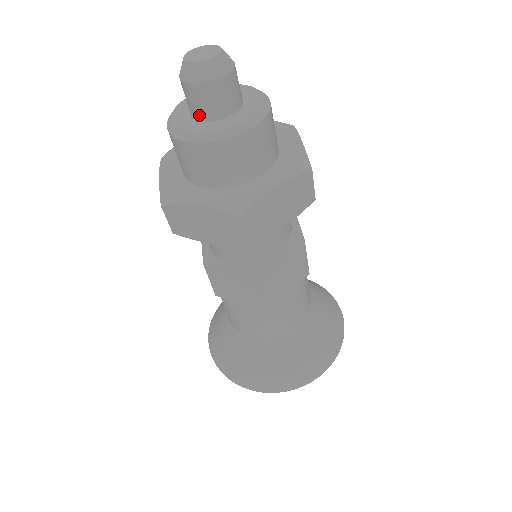
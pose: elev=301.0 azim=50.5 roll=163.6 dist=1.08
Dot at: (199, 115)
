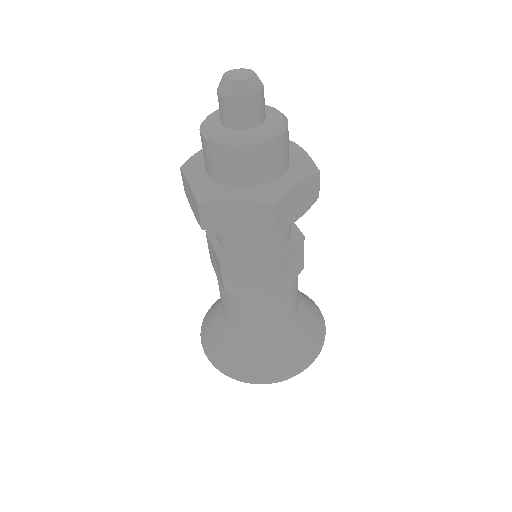
Dot at: (221, 117)
